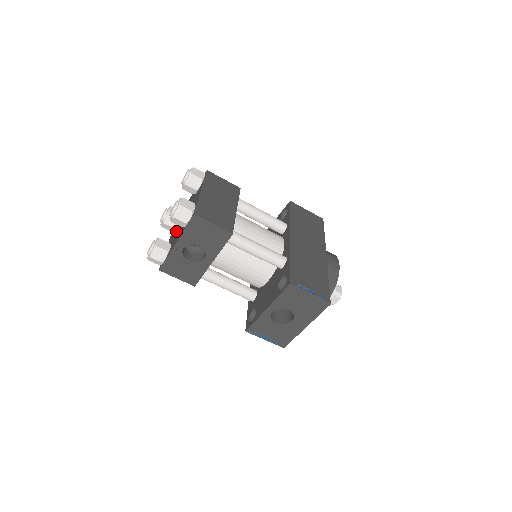
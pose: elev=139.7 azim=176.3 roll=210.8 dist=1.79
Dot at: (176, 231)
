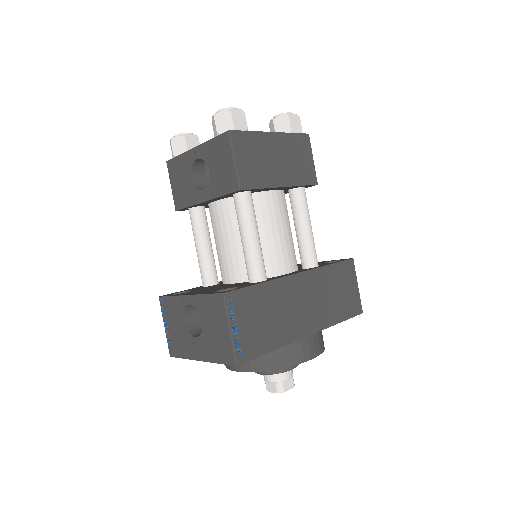
Dot at: occluded
